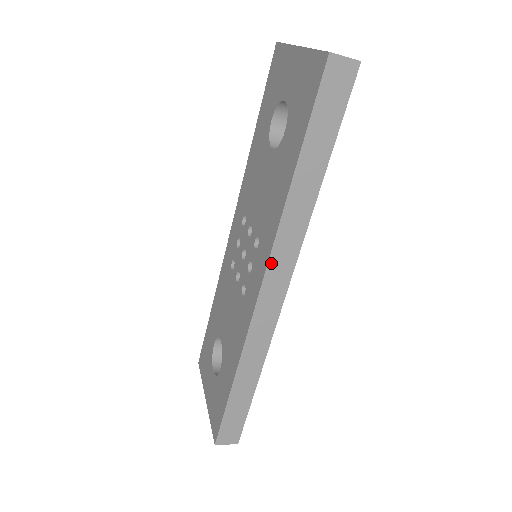
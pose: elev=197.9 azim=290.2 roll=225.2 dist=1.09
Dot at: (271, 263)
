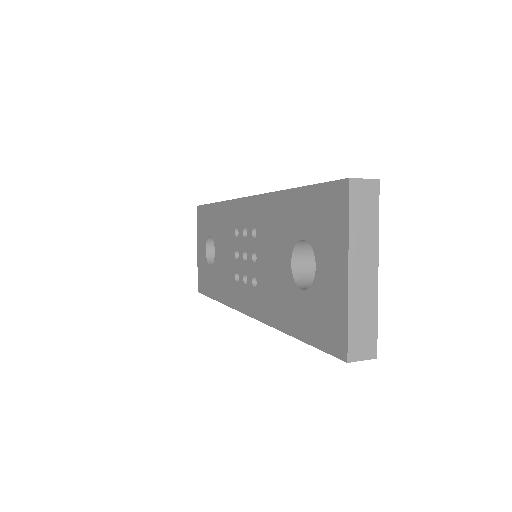
Dot at: occluded
